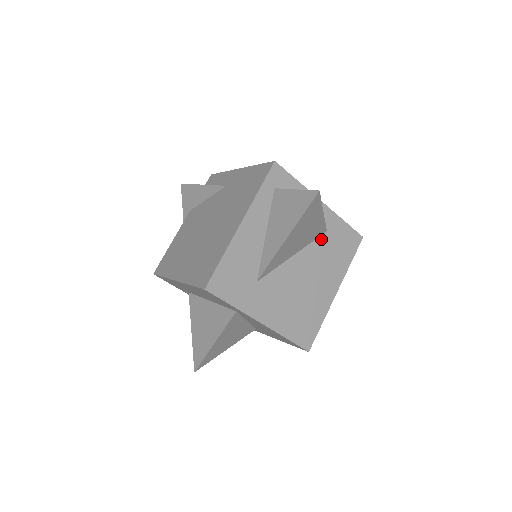
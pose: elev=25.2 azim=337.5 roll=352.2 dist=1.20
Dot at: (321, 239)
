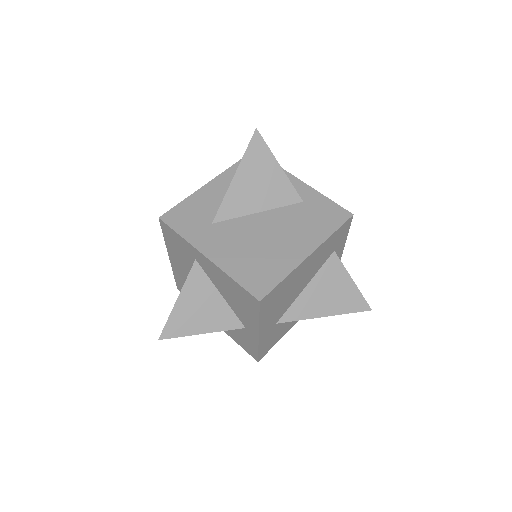
Dot at: (295, 207)
